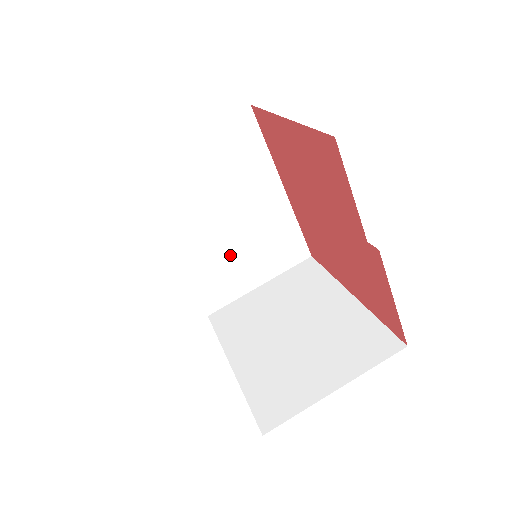
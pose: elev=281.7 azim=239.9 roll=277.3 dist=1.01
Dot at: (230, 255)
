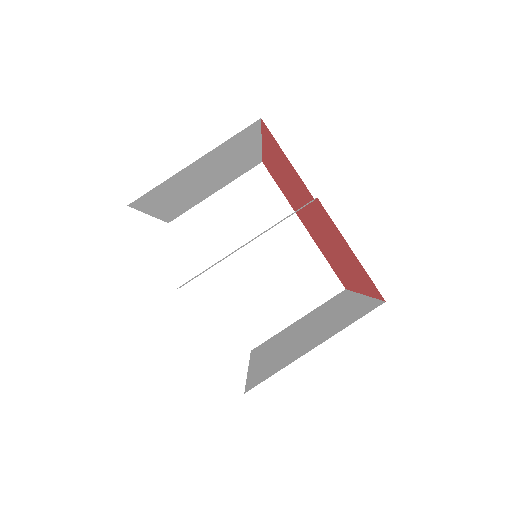
Dot at: (264, 289)
